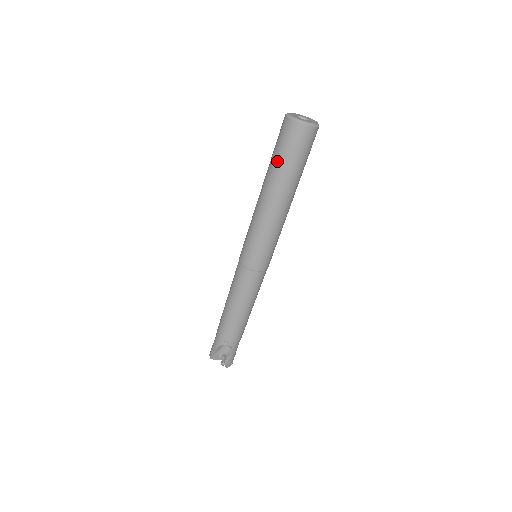
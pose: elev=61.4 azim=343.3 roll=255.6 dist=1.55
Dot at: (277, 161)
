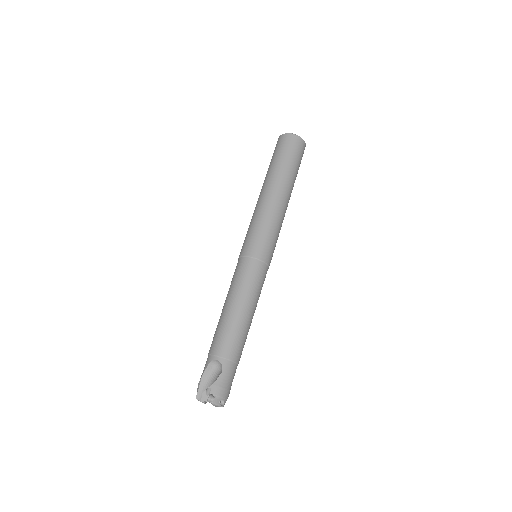
Dot at: (271, 164)
